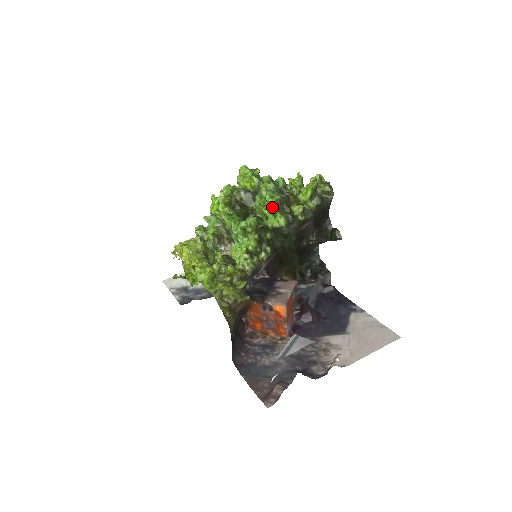
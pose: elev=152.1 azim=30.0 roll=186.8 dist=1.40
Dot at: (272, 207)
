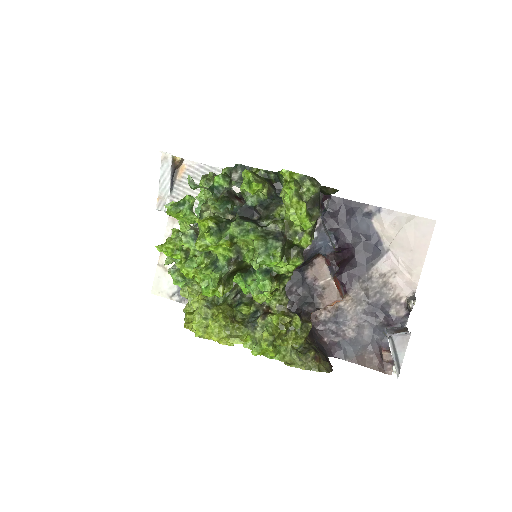
Dot at: (279, 264)
